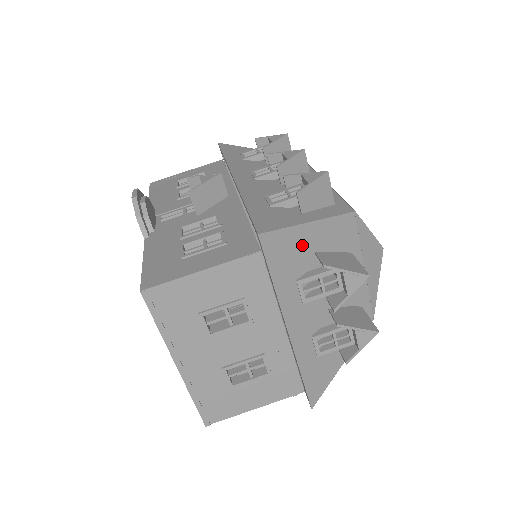
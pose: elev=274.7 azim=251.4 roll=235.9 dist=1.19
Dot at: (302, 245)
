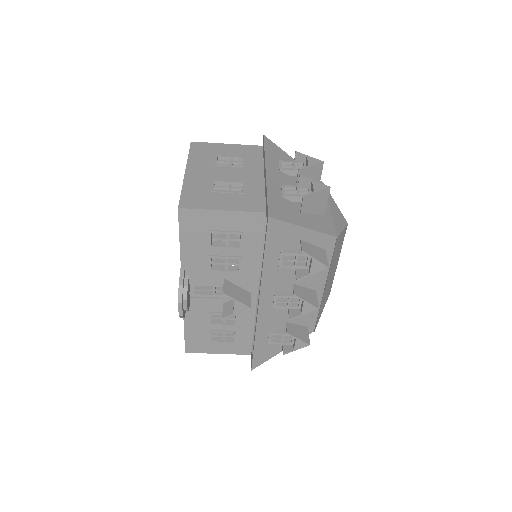
Dot at: occluded
